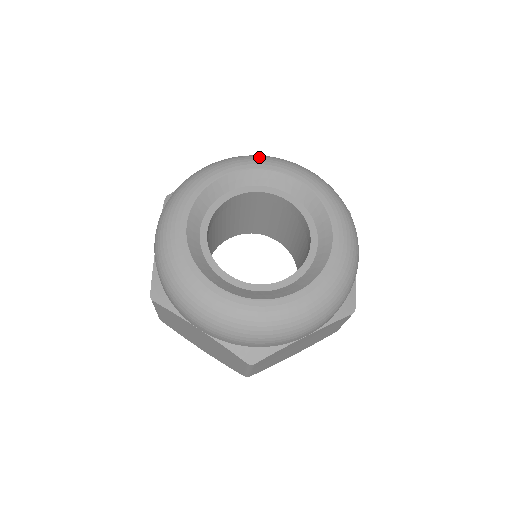
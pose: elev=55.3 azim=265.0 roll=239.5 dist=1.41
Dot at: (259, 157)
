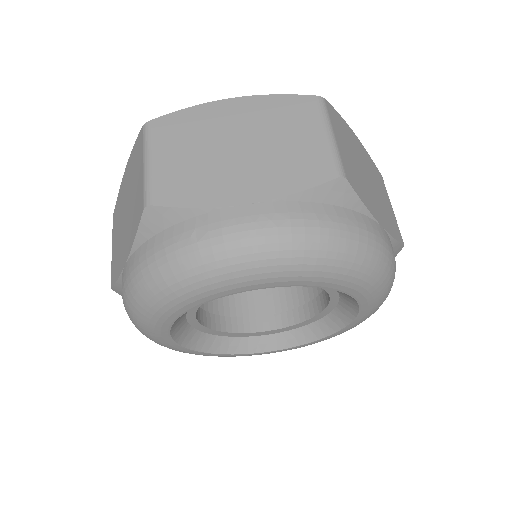
Dot at: (324, 266)
